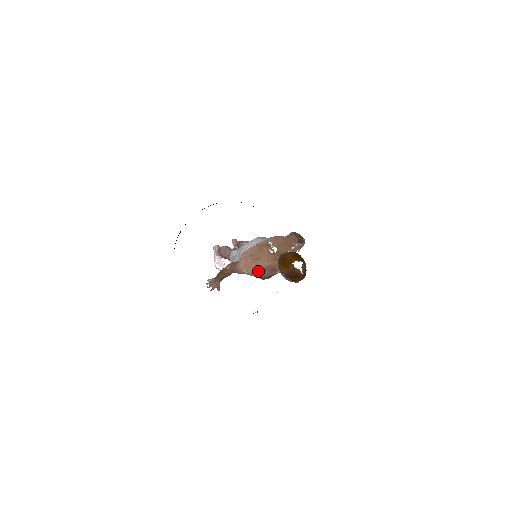
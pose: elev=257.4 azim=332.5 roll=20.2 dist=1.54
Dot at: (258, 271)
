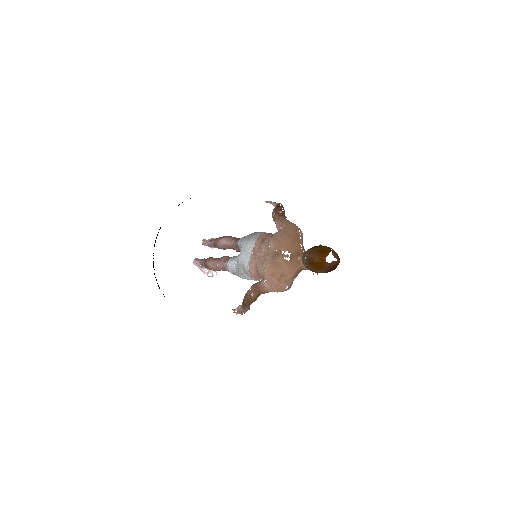
Dot at: (291, 284)
